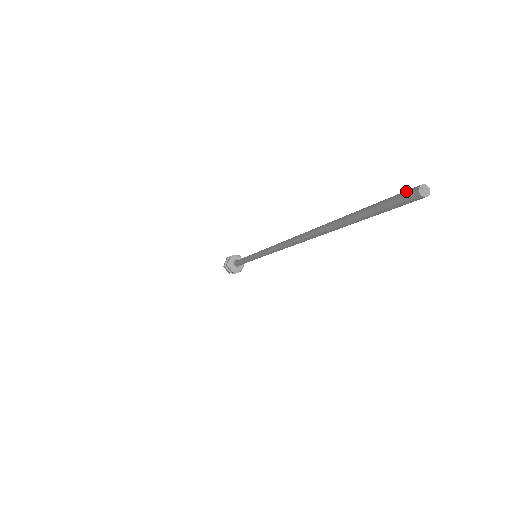
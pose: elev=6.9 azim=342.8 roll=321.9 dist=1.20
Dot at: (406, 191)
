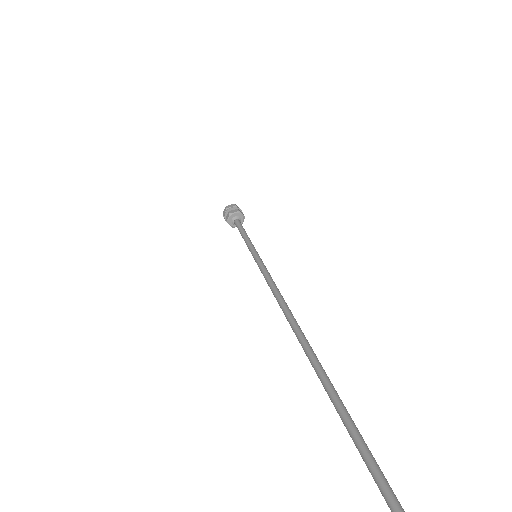
Dot at: (387, 498)
